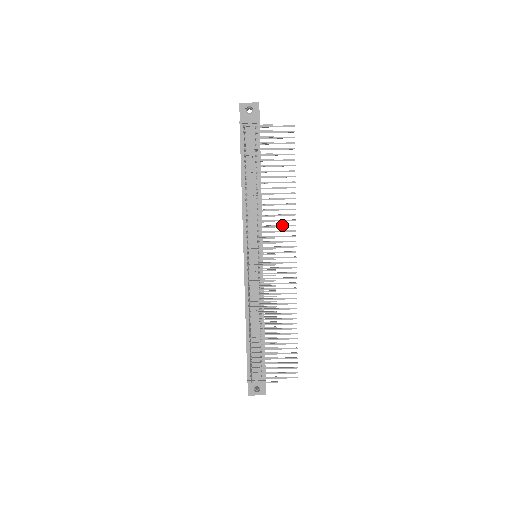
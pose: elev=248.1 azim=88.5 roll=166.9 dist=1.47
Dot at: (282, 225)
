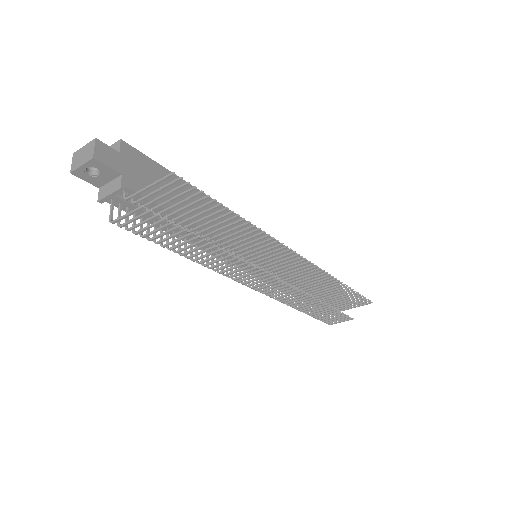
Dot at: (261, 248)
